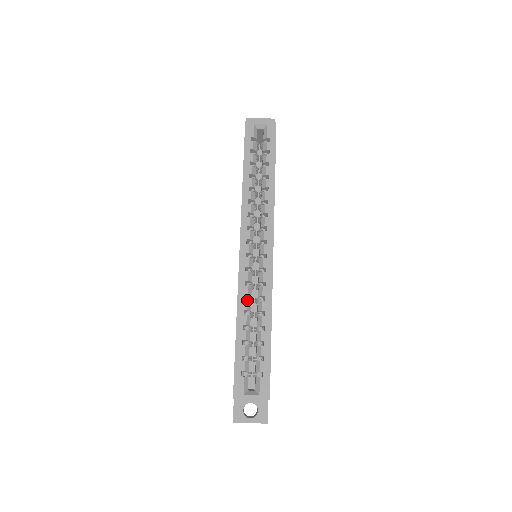
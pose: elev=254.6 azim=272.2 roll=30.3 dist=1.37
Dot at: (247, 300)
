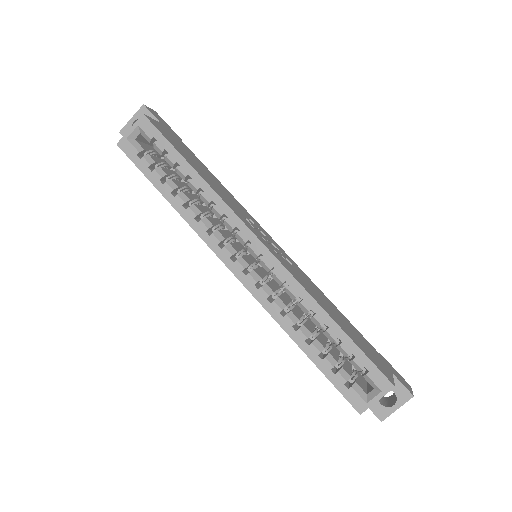
Dot at: (286, 315)
